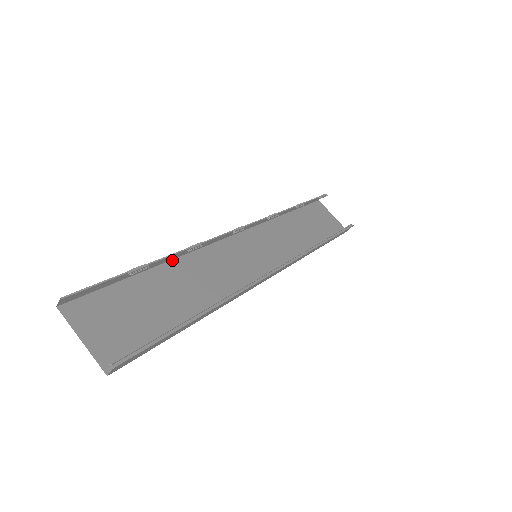
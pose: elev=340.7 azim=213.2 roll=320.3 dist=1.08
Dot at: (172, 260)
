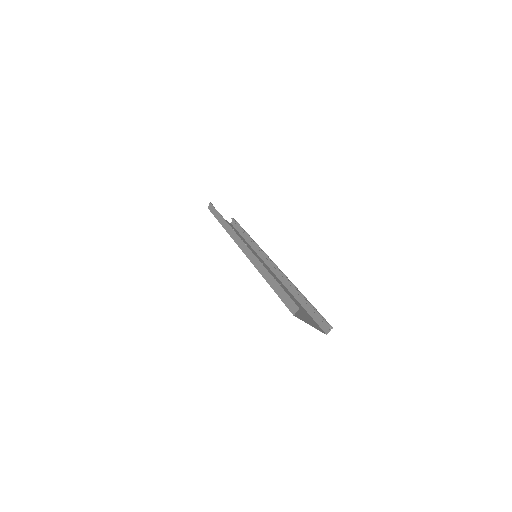
Dot at: occluded
